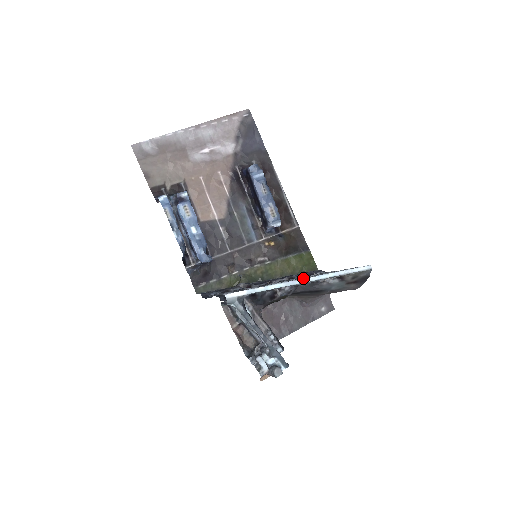
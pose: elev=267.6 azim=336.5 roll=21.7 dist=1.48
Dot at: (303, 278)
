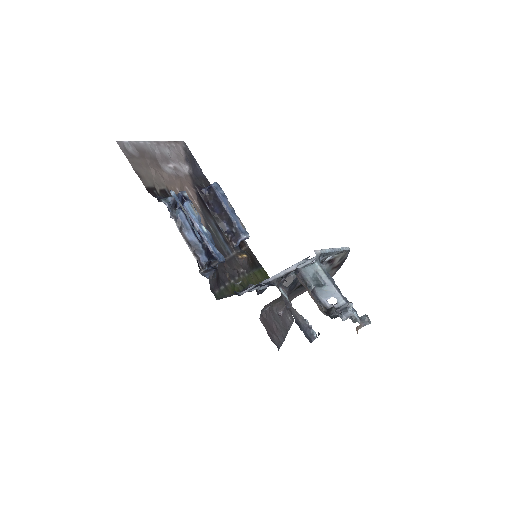
Dot at: occluded
